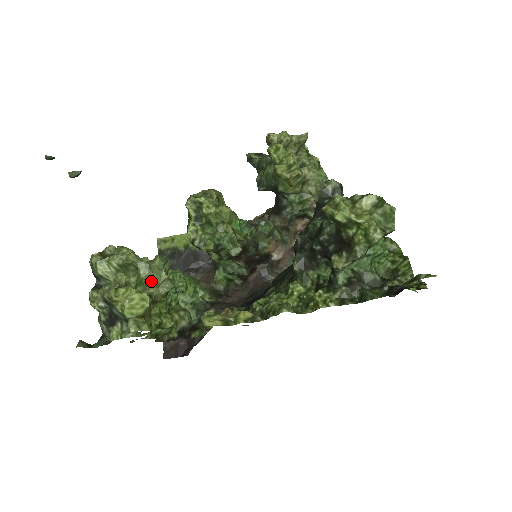
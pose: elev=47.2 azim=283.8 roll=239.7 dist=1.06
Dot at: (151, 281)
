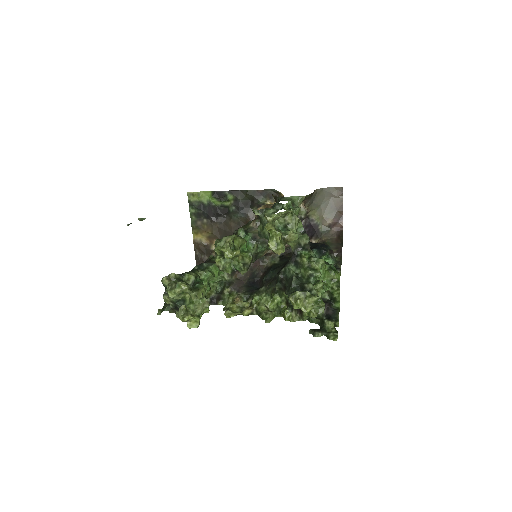
Dot at: (198, 303)
